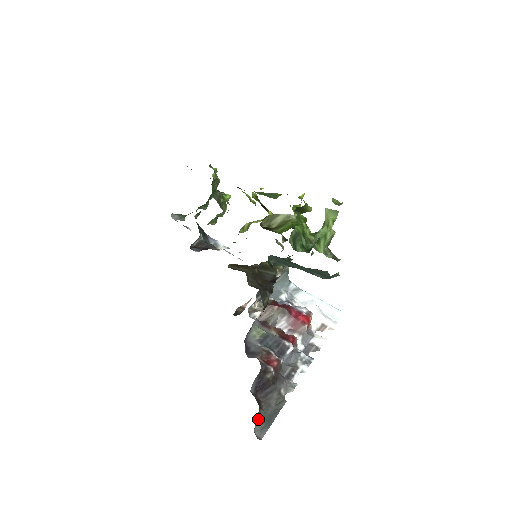
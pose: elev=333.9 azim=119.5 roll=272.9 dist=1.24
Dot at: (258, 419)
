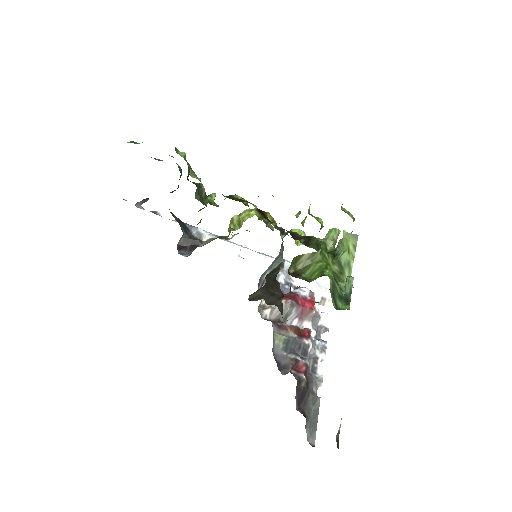
Dot at: (306, 427)
